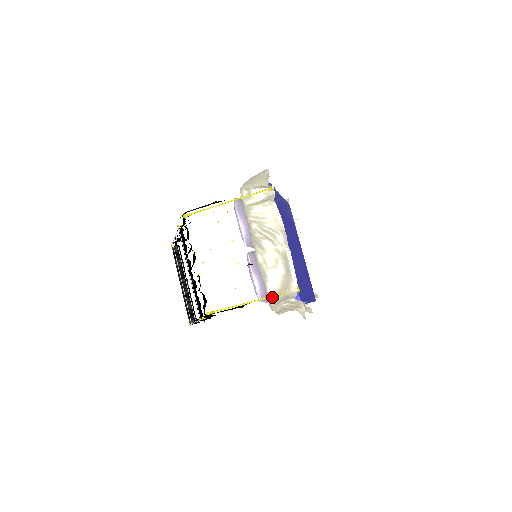
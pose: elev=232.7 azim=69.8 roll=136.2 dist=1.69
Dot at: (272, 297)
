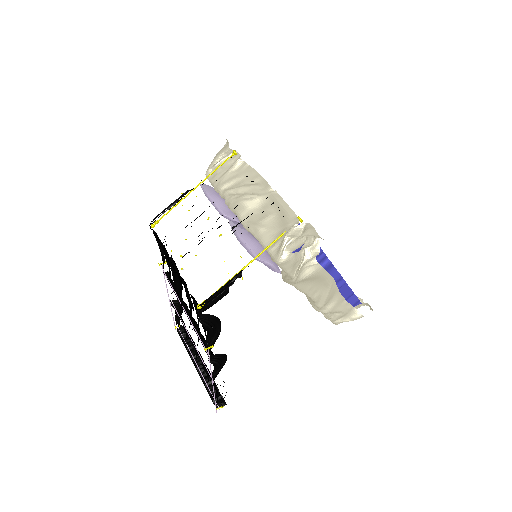
Dot at: (272, 247)
